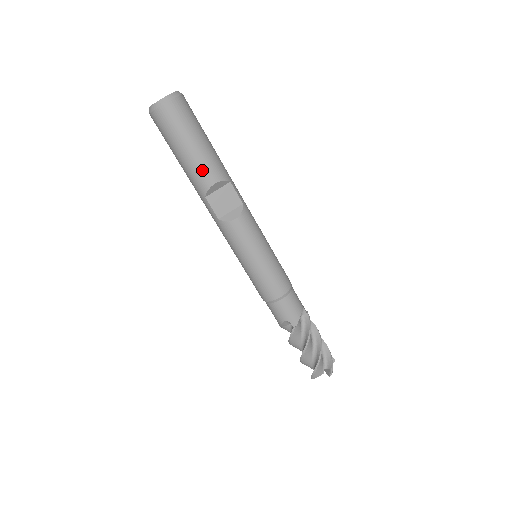
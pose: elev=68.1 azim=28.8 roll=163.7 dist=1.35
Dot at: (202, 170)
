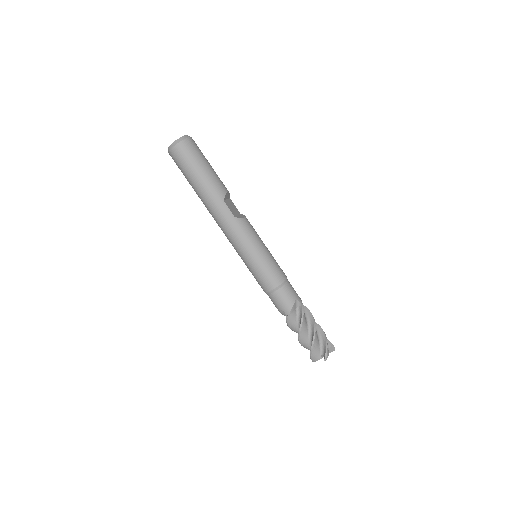
Dot at: (219, 181)
